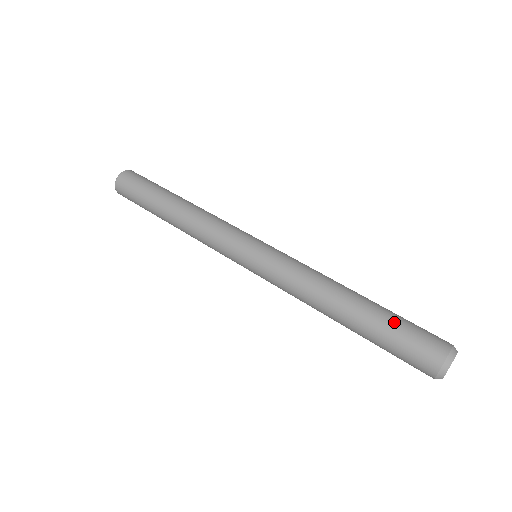
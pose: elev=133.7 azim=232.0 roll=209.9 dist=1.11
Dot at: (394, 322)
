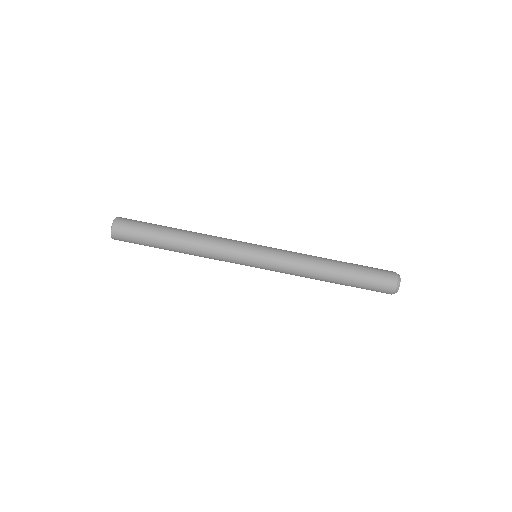
Dot at: (364, 271)
